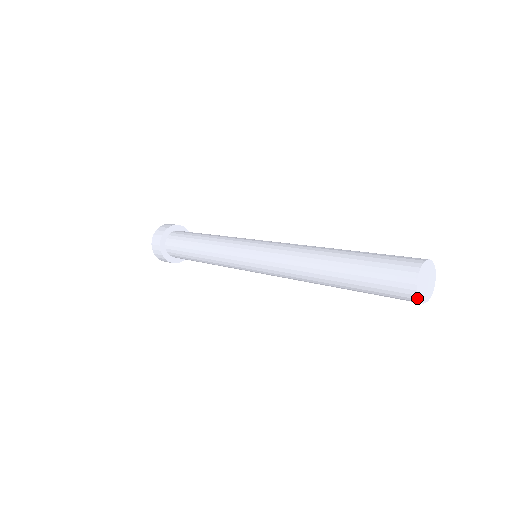
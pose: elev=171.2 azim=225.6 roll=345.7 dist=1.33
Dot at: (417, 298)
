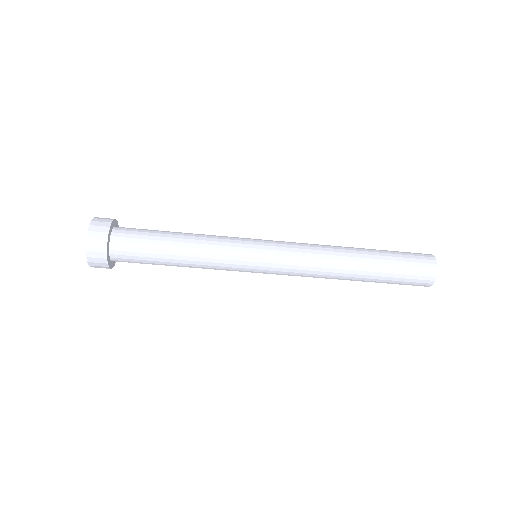
Dot at: (437, 267)
